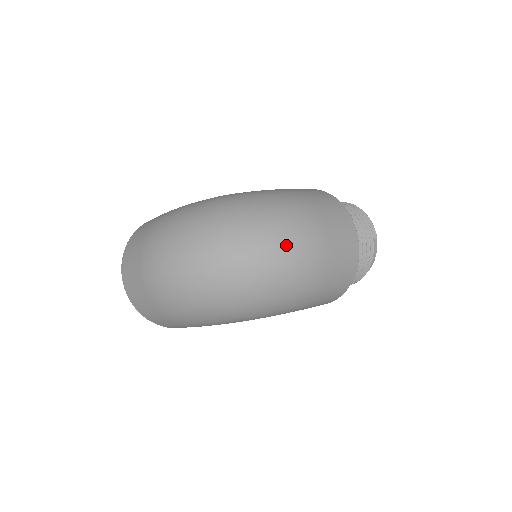
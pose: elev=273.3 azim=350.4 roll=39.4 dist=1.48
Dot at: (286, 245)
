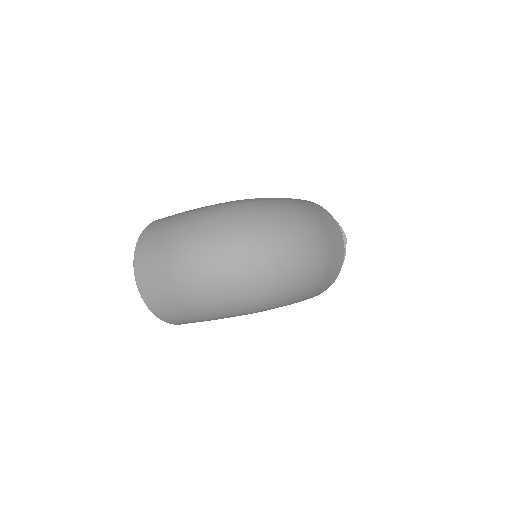
Dot at: (305, 244)
